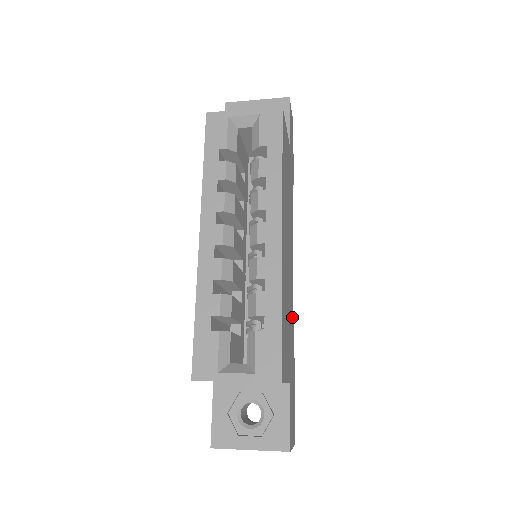
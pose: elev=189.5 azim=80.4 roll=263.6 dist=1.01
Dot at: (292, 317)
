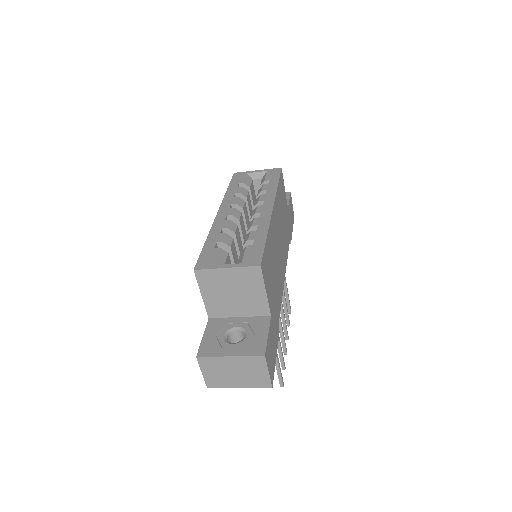
Dot at: (280, 297)
